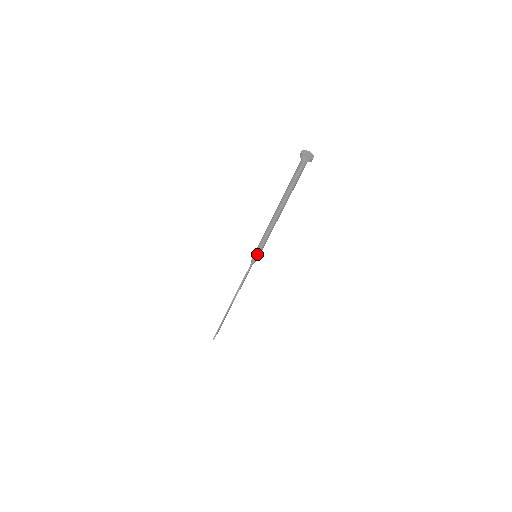
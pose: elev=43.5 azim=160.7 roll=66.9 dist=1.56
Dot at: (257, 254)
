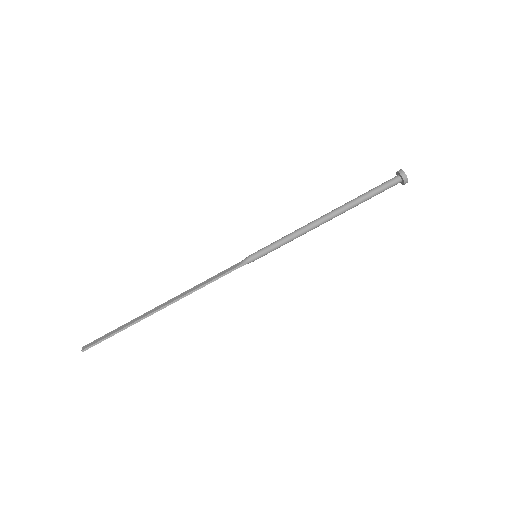
Dot at: (263, 254)
